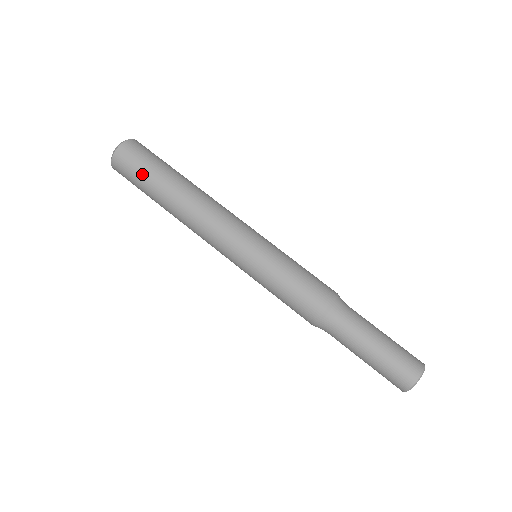
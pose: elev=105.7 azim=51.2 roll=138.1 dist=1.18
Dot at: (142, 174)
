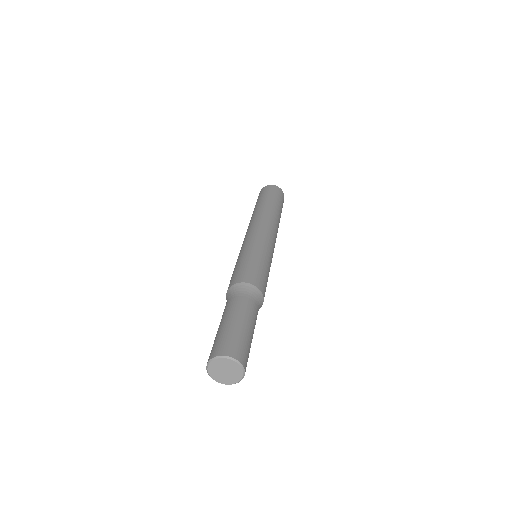
Dot at: (264, 196)
